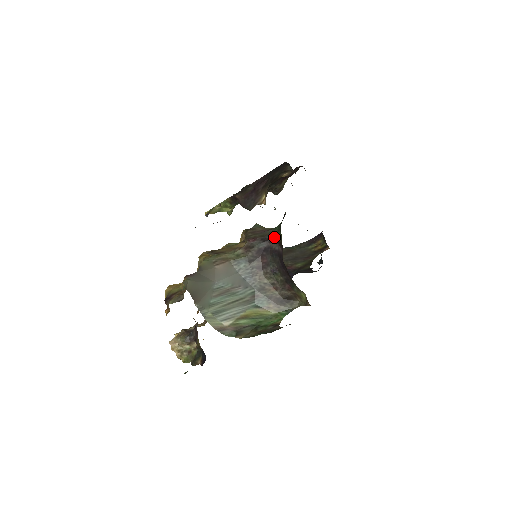
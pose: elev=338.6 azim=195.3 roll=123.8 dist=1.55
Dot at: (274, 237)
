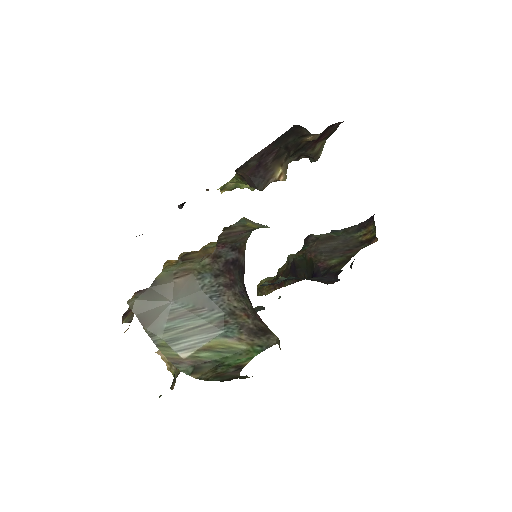
Dot at: (243, 246)
